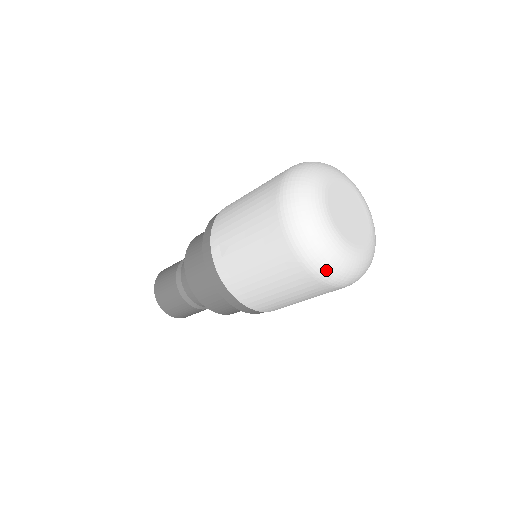
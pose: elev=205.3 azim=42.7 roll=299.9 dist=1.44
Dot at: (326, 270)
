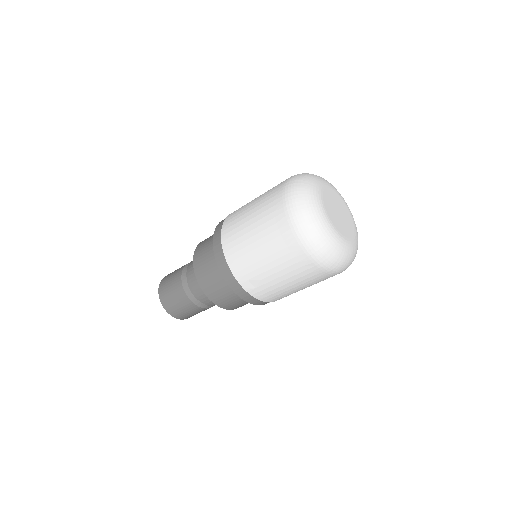
Dot at: (347, 267)
